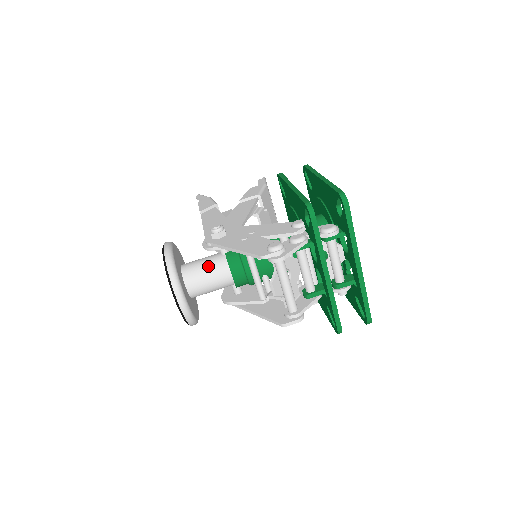
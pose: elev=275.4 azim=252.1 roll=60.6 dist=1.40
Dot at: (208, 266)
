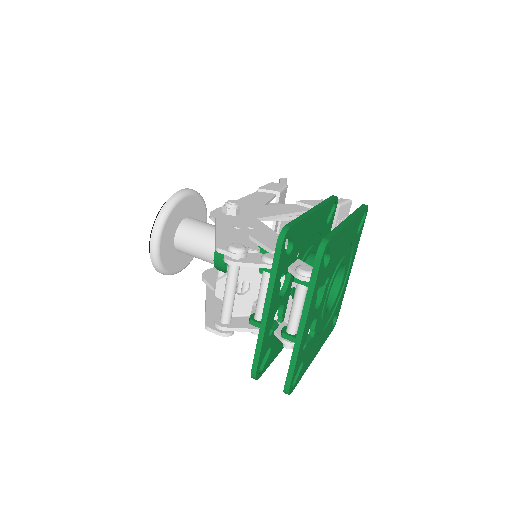
Dot at: (203, 232)
